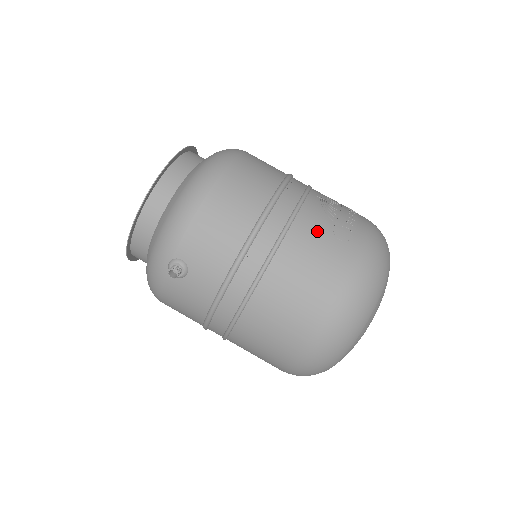
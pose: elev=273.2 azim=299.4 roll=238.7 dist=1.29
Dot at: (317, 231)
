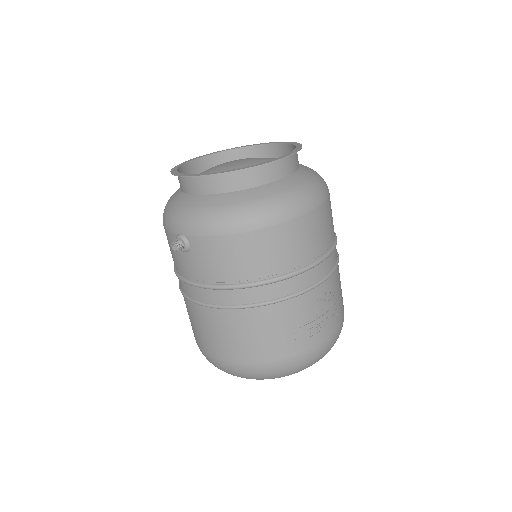
Dot at: (288, 321)
